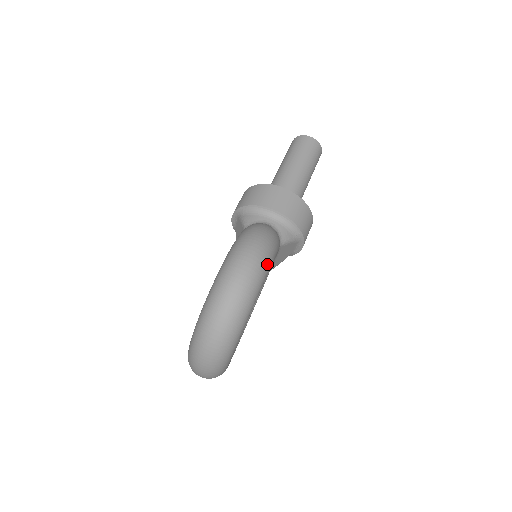
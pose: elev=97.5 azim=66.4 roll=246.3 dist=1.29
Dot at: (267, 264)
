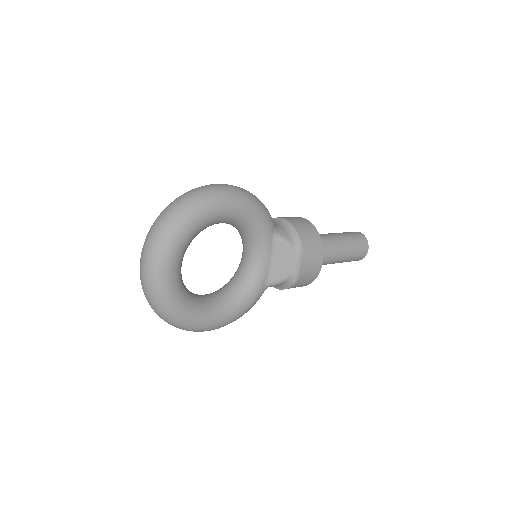
Dot at: (239, 197)
